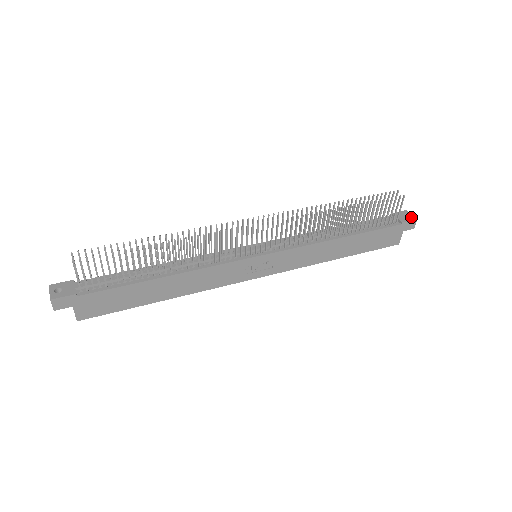
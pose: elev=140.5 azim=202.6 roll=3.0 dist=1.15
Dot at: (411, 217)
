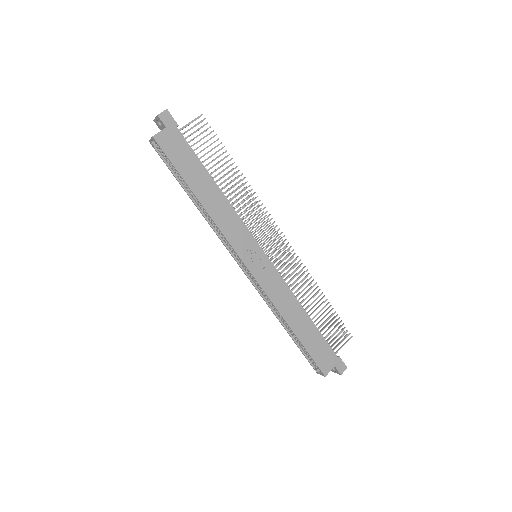
Dot at: (343, 364)
